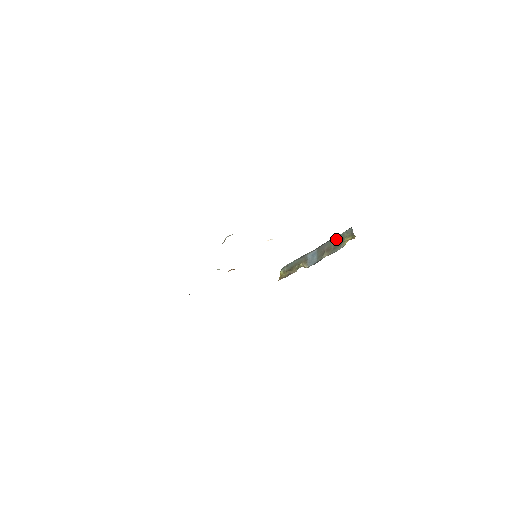
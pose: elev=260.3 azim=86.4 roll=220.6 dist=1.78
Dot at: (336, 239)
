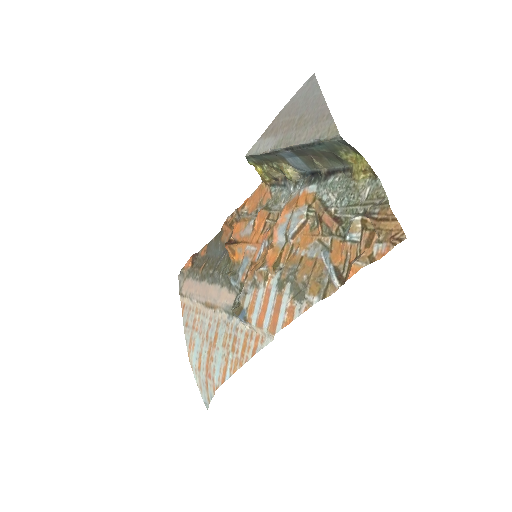
Dot at: (321, 149)
